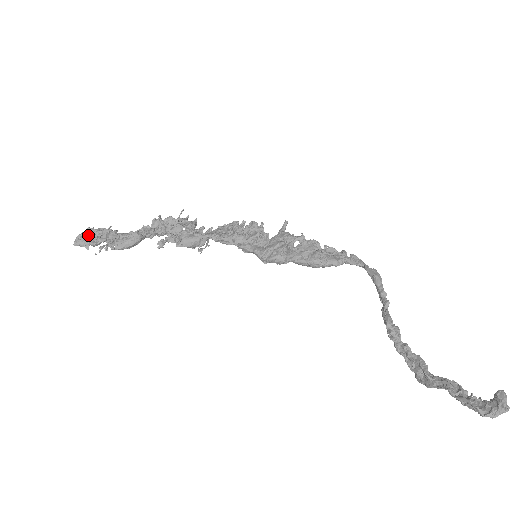
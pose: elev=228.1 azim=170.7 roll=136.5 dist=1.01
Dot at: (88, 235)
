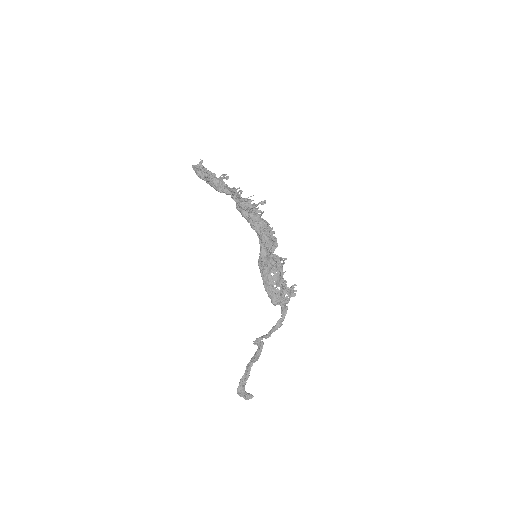
Dot at: (197, 171)
